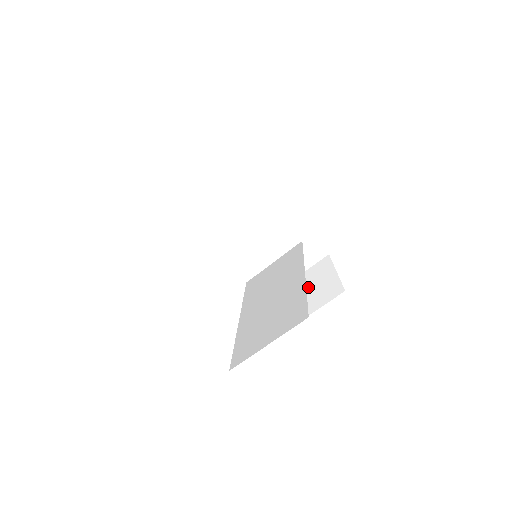
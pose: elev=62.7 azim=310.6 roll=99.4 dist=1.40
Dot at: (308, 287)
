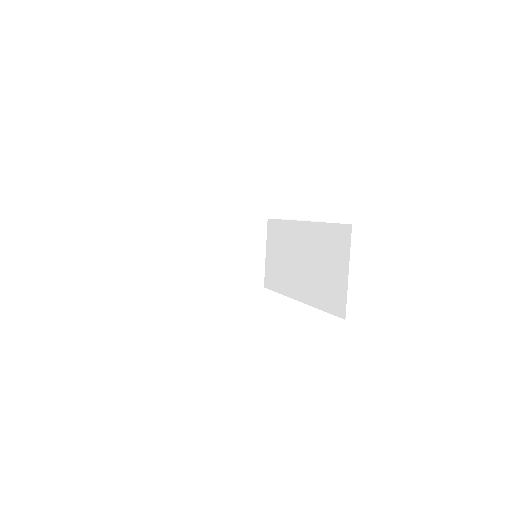
Dot at: occluded
